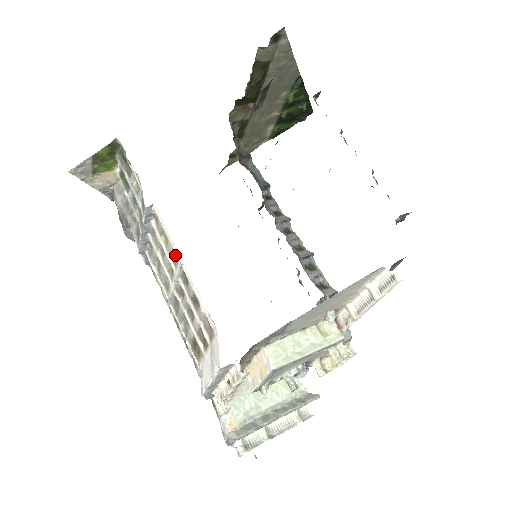
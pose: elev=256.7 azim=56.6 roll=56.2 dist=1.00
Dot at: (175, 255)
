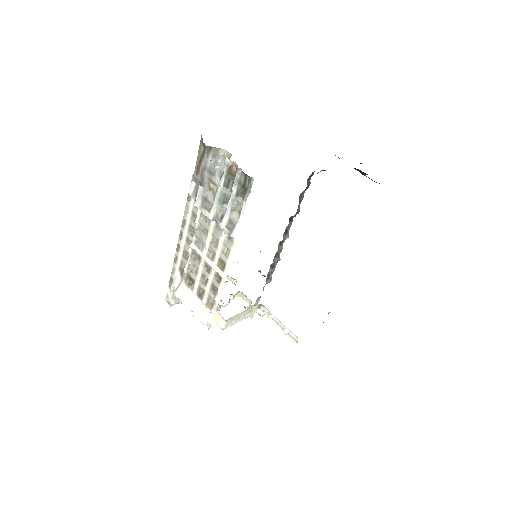
Dot at: (224, 266)
